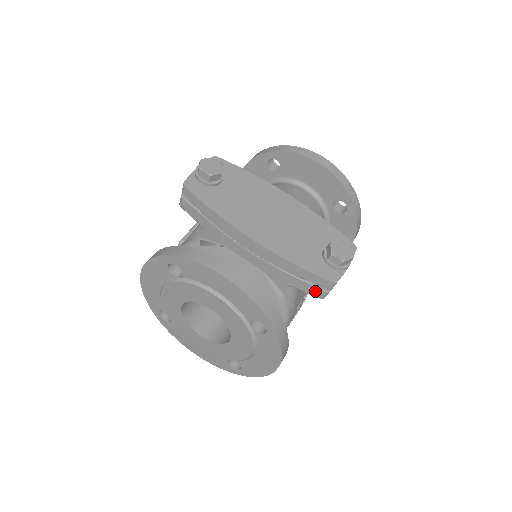
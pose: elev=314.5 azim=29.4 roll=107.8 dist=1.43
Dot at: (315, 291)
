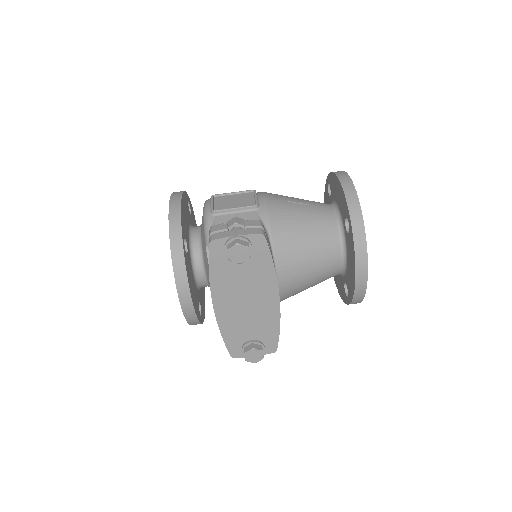
Dot at: occluded
